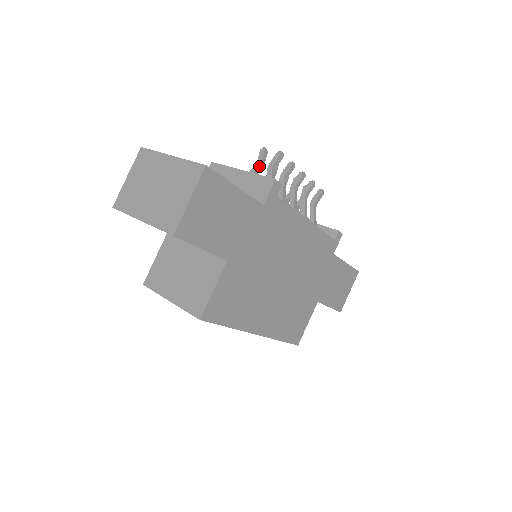
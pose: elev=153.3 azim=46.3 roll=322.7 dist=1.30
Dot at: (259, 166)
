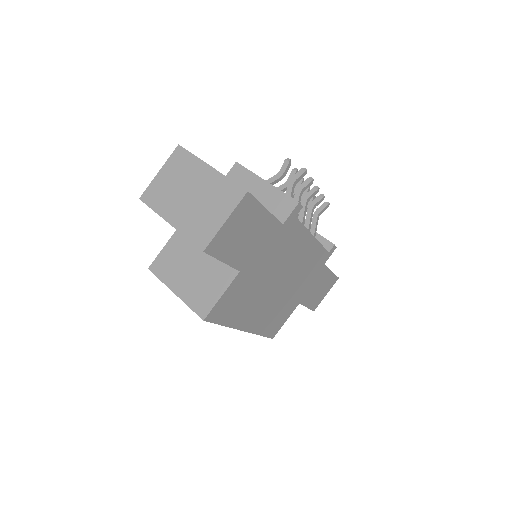
Dot at: (281, 176)
